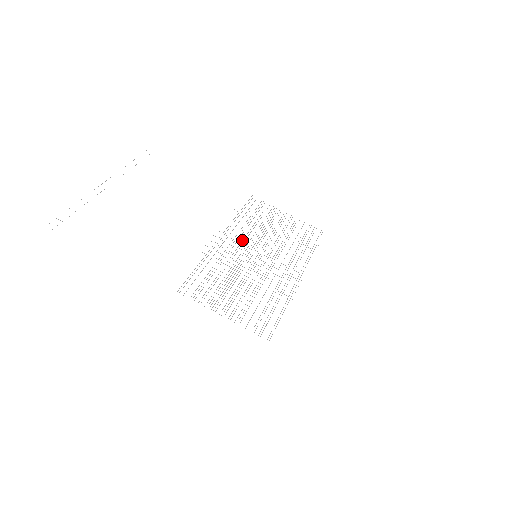
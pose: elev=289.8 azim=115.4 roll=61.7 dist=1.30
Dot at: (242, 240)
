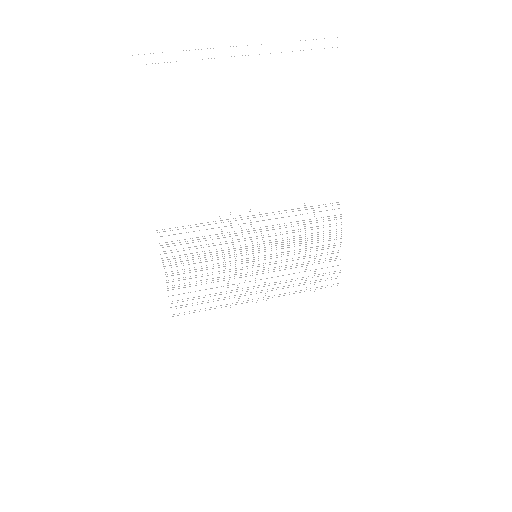
Dot at: occluded
